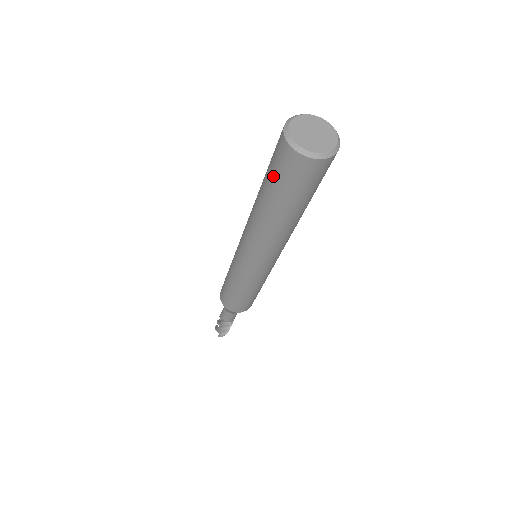
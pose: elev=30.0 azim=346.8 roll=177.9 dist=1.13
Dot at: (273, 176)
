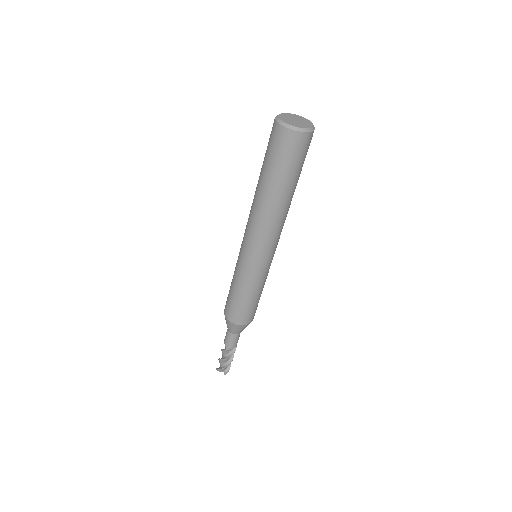
Dot at: (281, 163)
